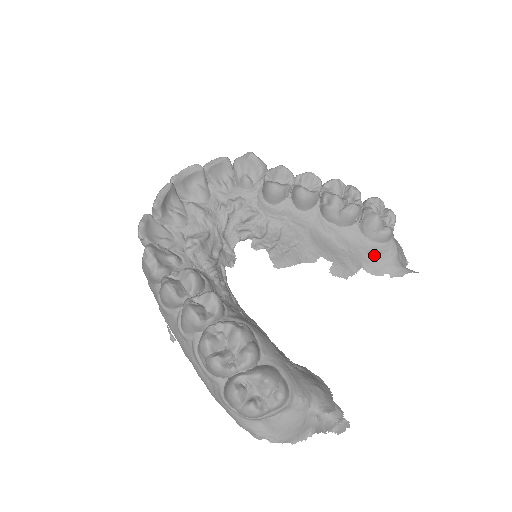
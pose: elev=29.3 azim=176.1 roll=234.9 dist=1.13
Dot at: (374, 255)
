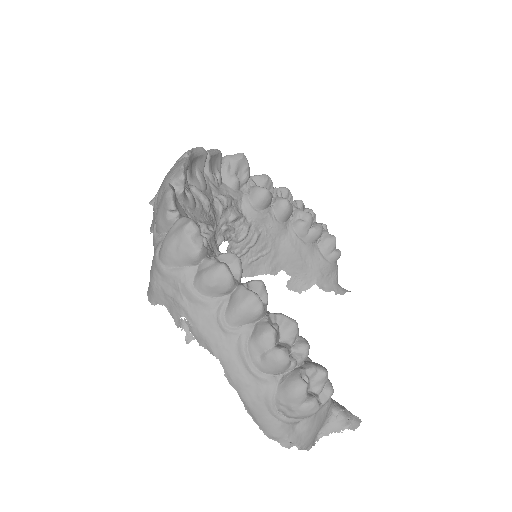
Dot at: (326, 273)
